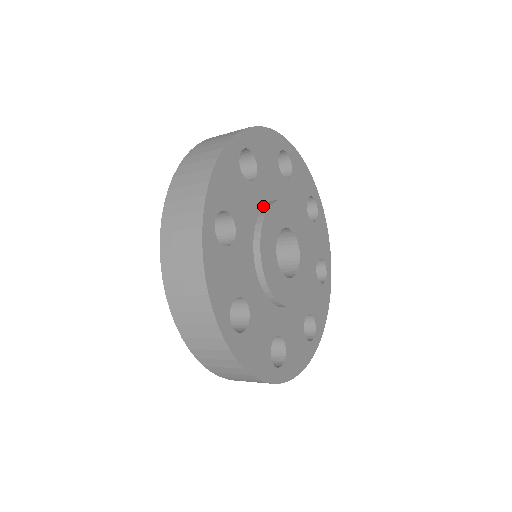
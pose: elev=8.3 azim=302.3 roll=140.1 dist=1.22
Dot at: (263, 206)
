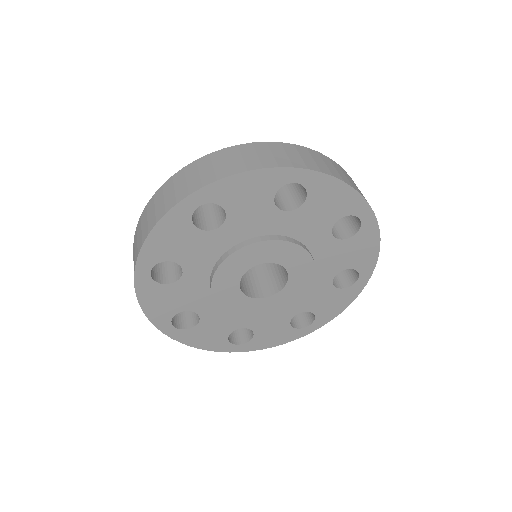
Dot at: (233, 245)
